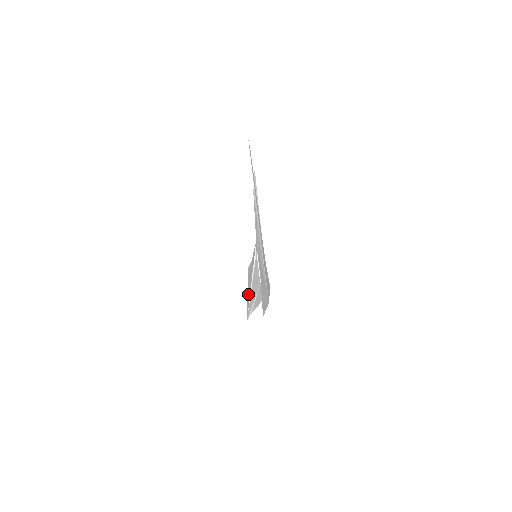
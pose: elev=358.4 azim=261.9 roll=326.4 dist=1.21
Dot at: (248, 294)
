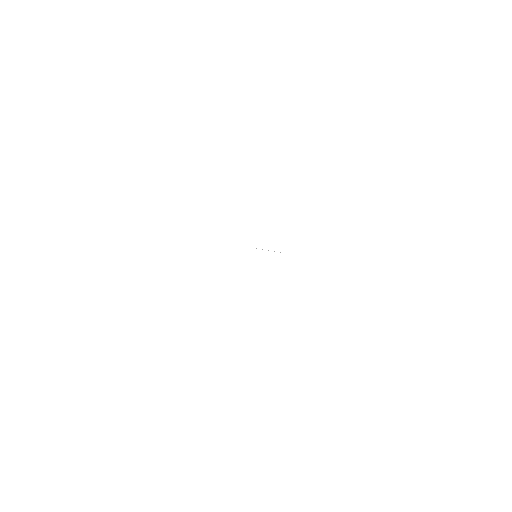
Dot at: occluded
